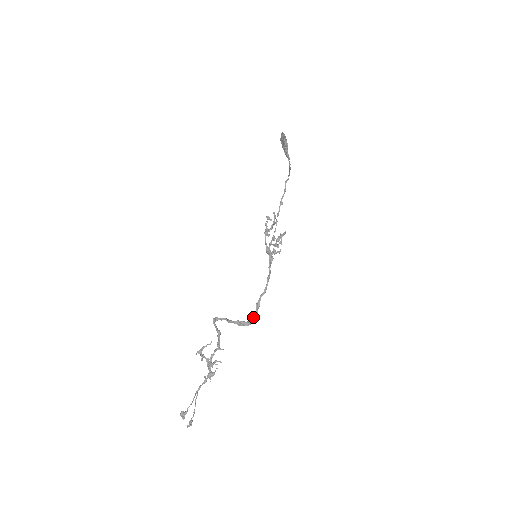
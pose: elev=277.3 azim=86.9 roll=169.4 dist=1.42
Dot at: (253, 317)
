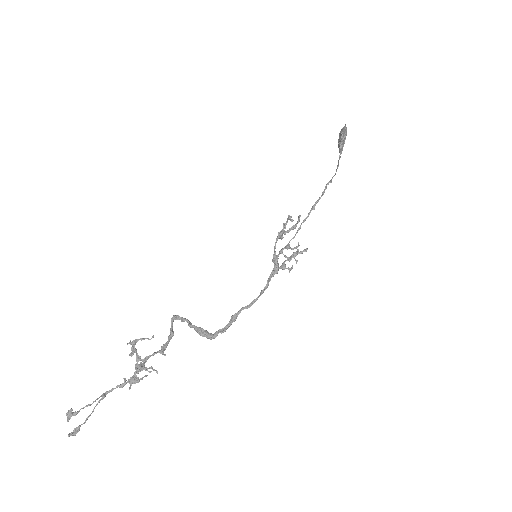
Dot at: (221, 330)
